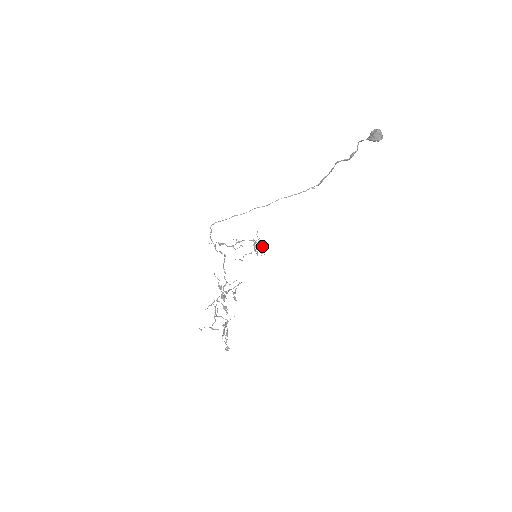
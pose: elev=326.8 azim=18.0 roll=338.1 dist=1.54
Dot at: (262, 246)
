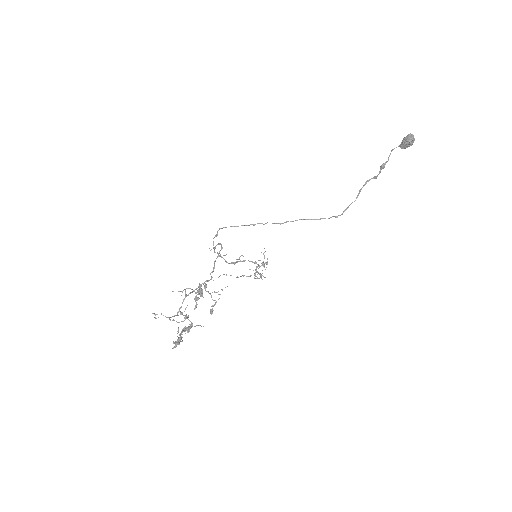
Dot at: (265, 263)
